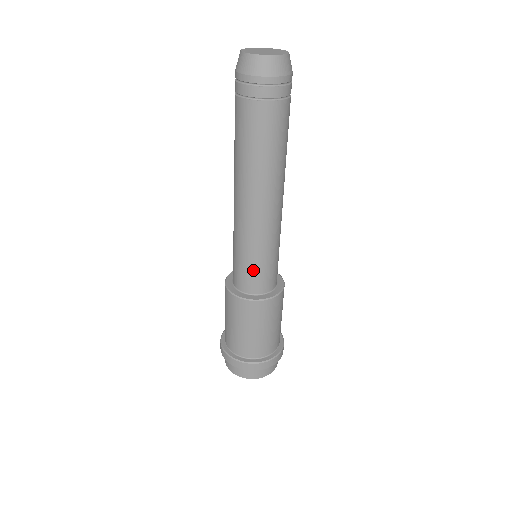
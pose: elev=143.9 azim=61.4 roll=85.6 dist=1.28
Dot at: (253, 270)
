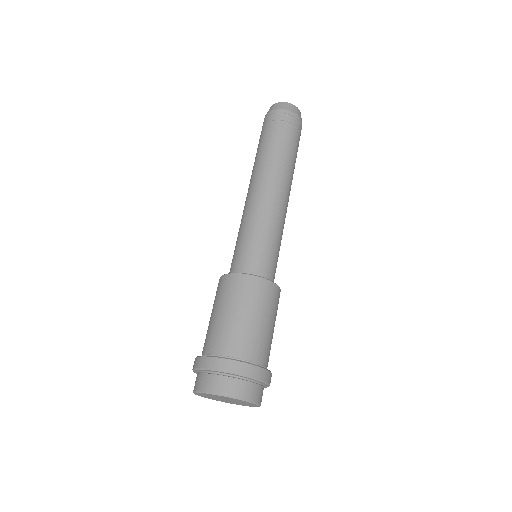
Dot at: (242, 248)
